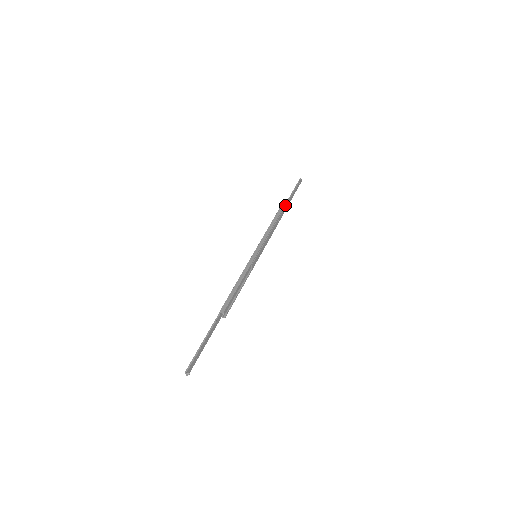
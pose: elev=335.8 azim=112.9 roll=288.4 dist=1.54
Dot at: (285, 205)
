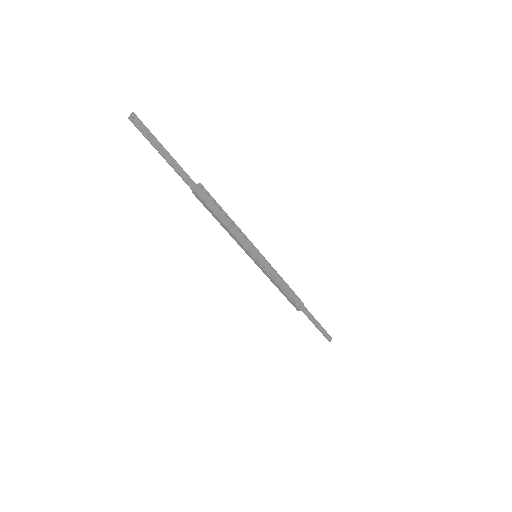
Dot at: (306, 308)
